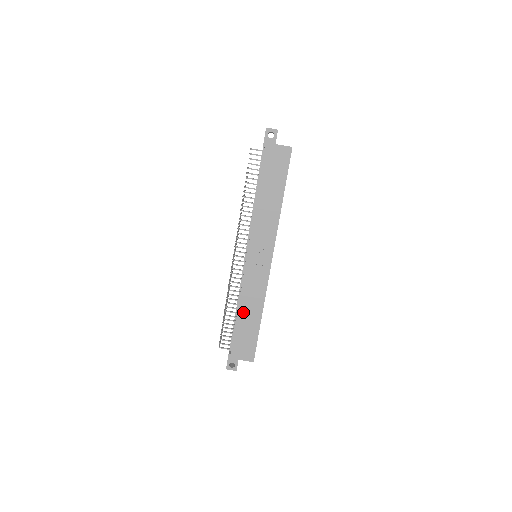
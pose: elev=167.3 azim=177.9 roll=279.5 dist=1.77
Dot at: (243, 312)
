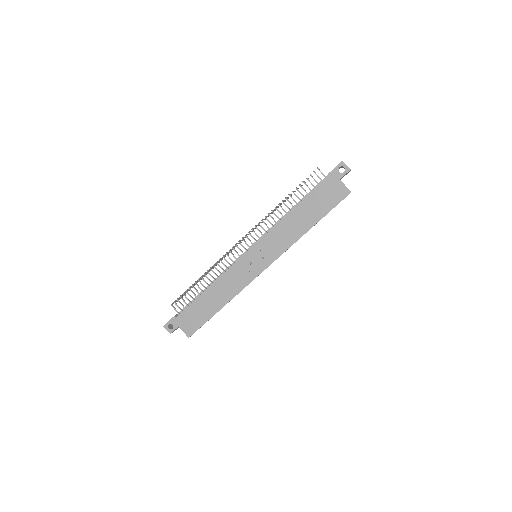
Dot at: (211, 292)
